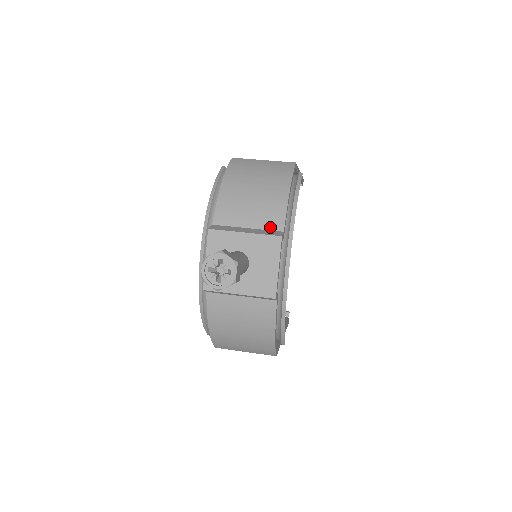
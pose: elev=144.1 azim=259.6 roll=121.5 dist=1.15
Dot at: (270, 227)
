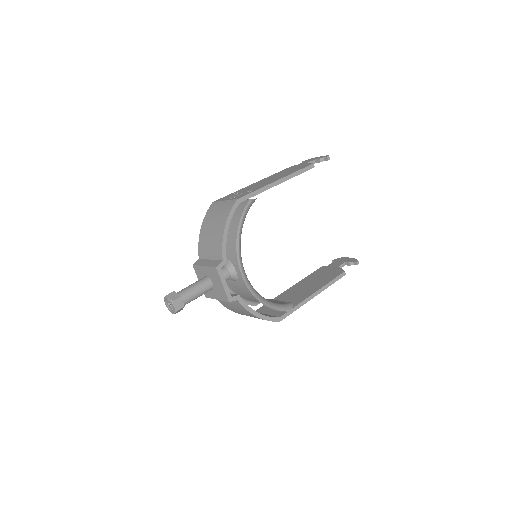
Dot at: (217, 258)
